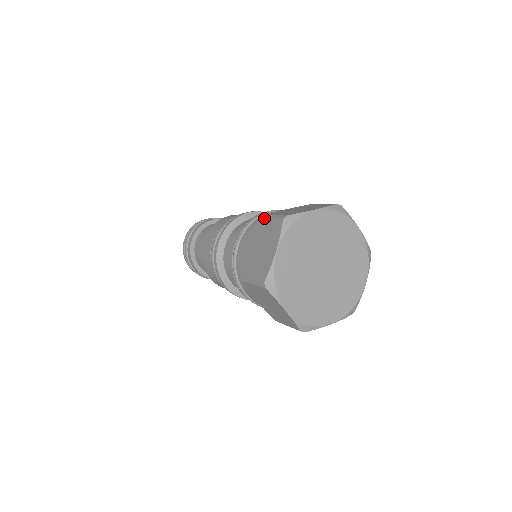
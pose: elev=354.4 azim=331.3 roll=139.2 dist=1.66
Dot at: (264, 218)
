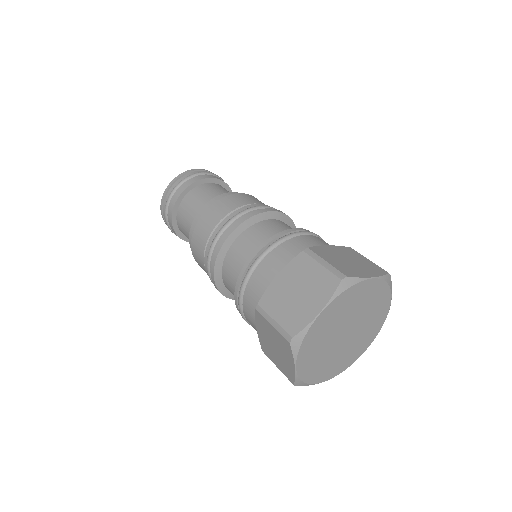
Dot at: (313, 257)
